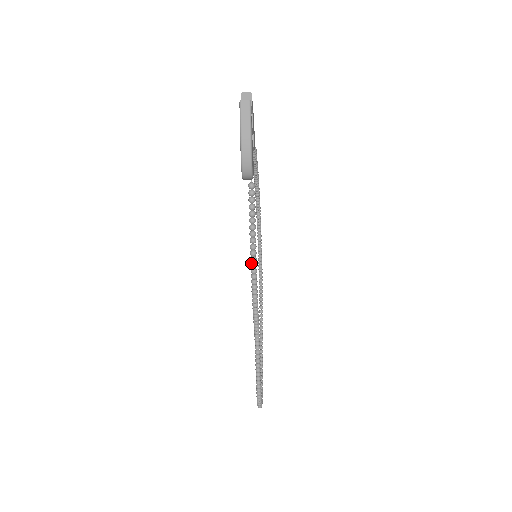
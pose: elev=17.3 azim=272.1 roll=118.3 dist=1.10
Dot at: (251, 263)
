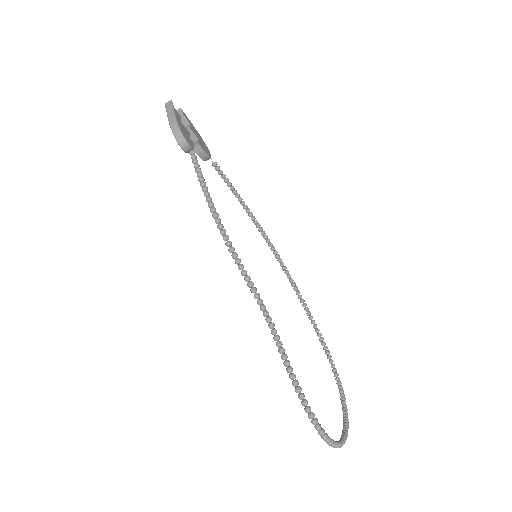
Dot at: (210, 209)
